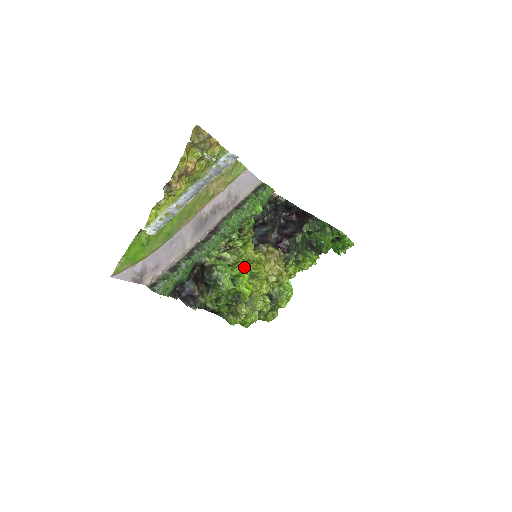
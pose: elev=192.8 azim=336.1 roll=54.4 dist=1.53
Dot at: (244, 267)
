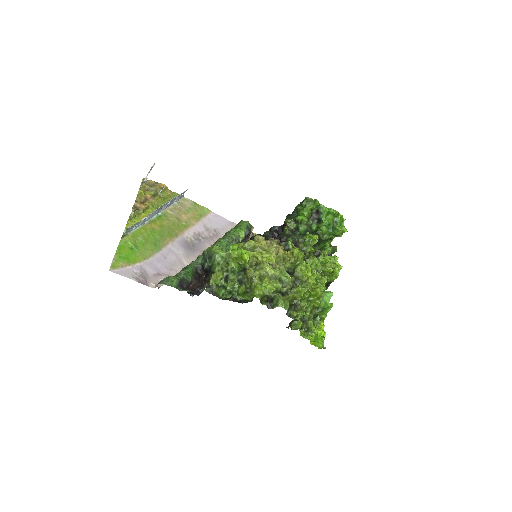
Dot at: occluded
